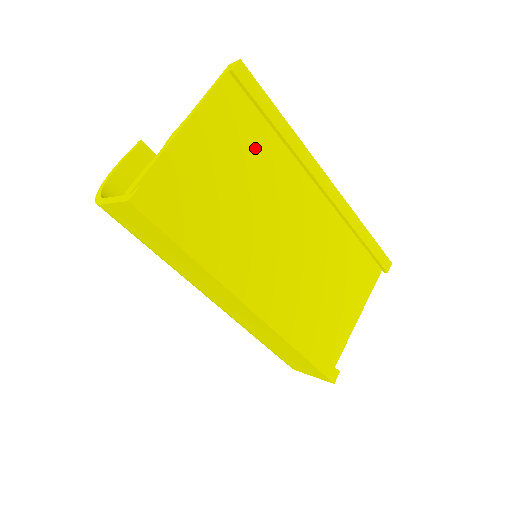
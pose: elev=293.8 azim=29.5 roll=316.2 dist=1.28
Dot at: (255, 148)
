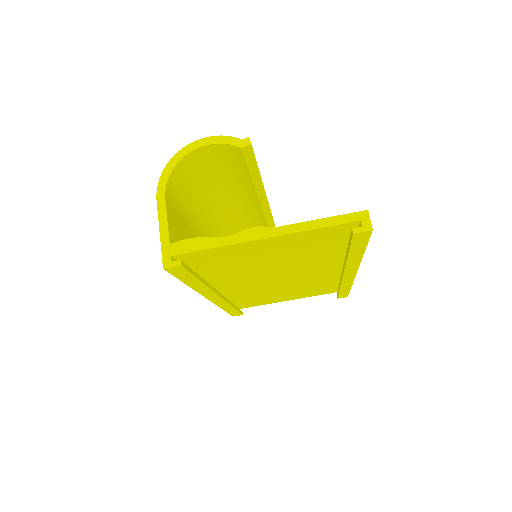
Dot at: (317, 251)
